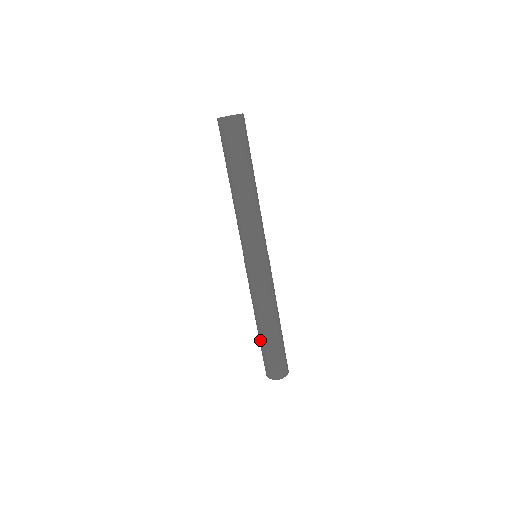
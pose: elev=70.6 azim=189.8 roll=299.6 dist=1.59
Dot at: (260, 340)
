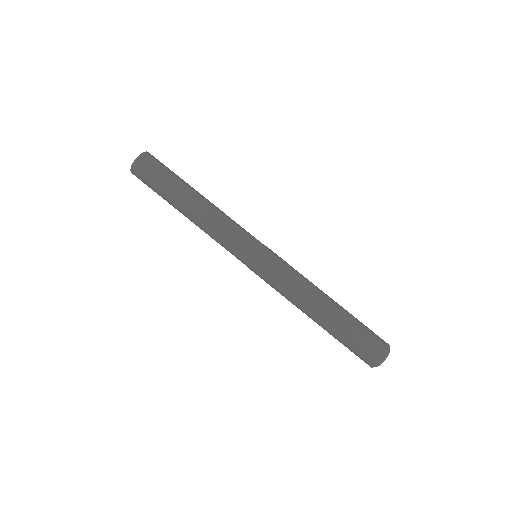
Dot at: occluded
